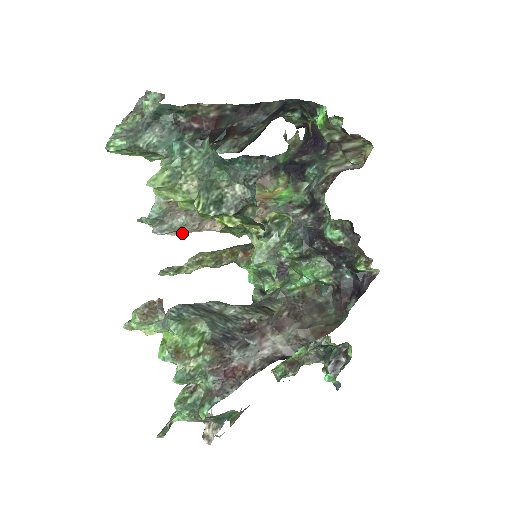
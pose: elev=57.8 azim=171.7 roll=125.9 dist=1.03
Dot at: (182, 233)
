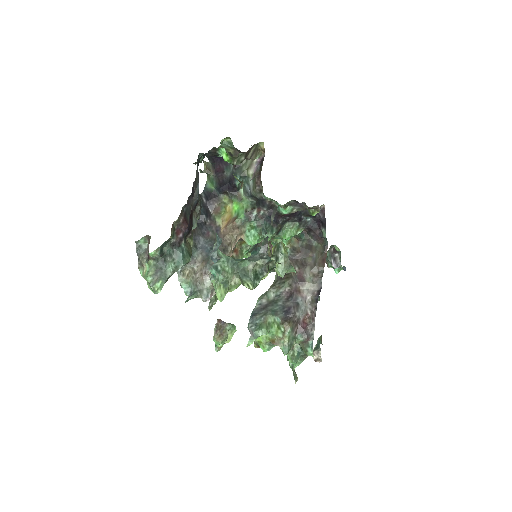
Dot at: occluded
